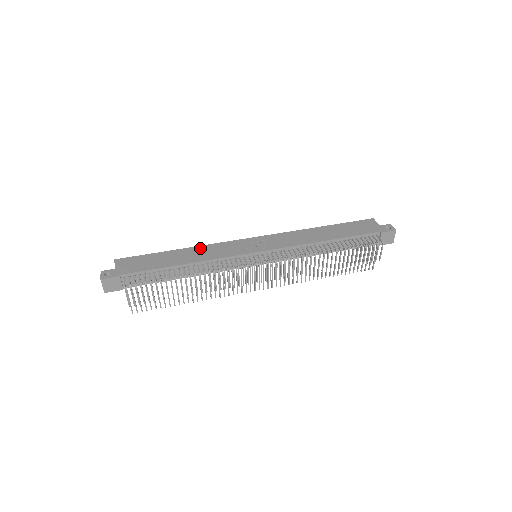
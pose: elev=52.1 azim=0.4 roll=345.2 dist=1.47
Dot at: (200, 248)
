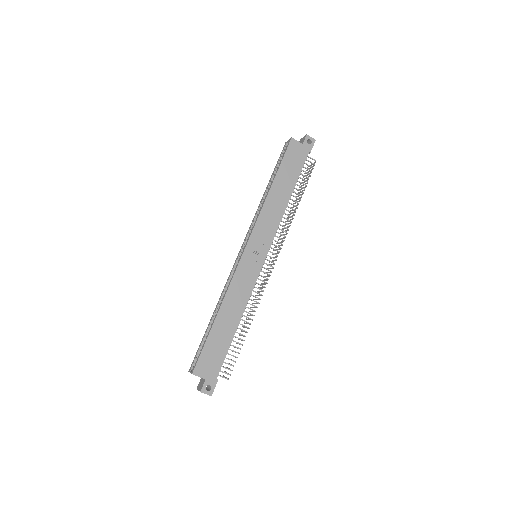
Dot at: (229, 297)
